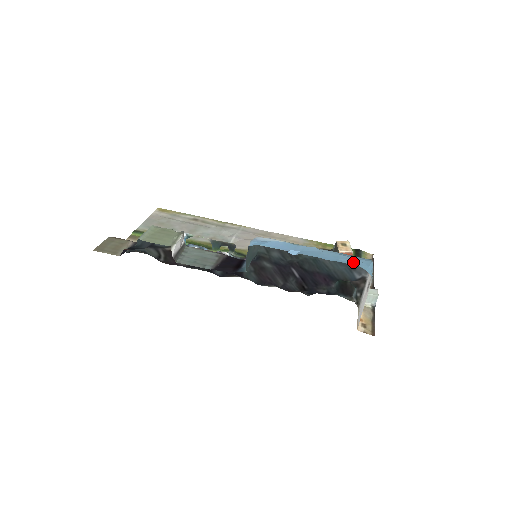
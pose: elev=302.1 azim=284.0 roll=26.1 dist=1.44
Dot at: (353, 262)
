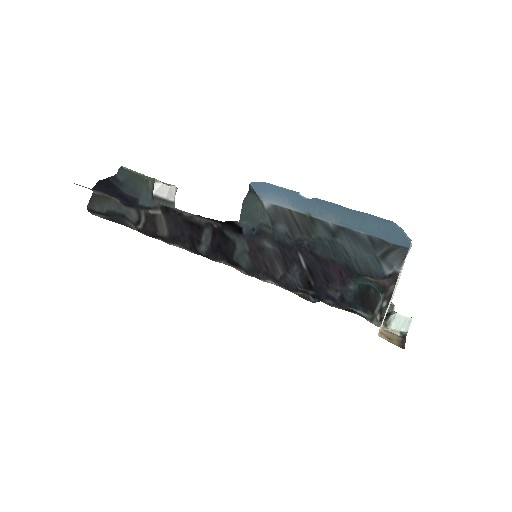
Dot at: (385, 221)
